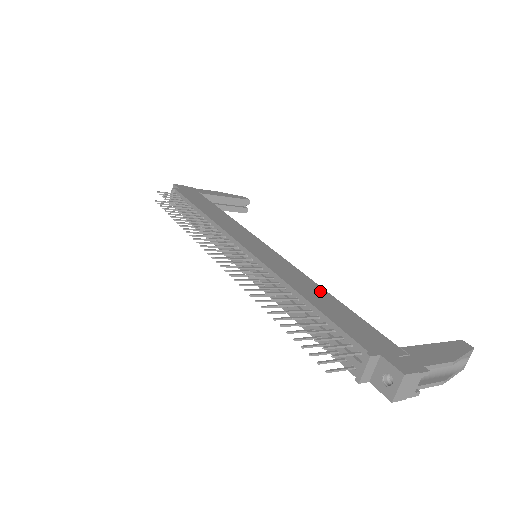
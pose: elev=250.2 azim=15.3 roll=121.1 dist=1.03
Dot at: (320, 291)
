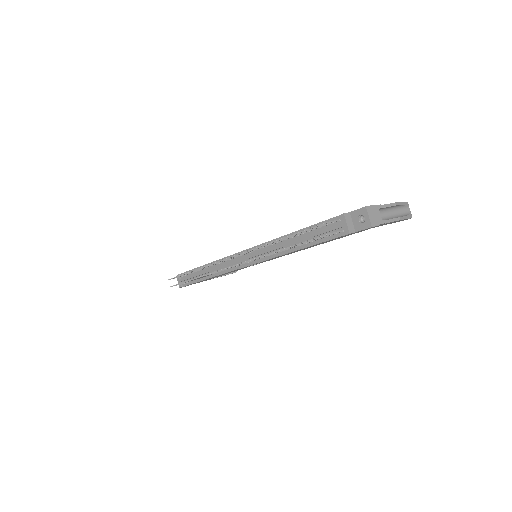
Dot at: occluded
